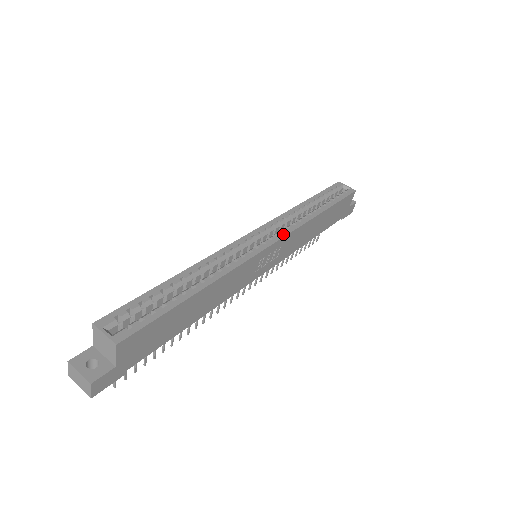
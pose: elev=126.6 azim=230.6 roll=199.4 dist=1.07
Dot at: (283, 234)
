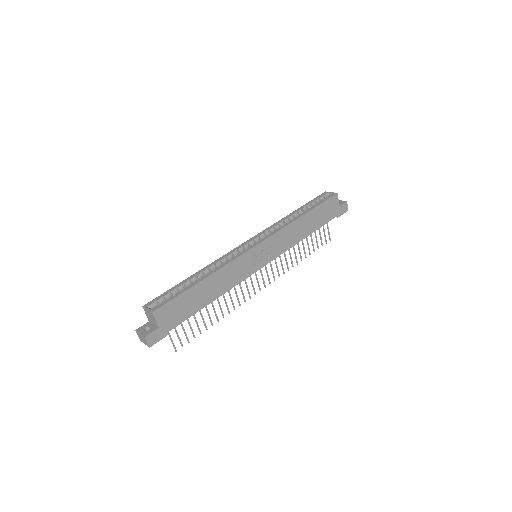
Dot at: (268, 236)
